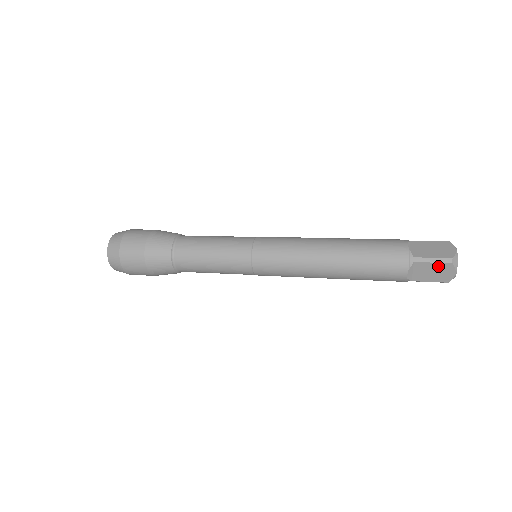
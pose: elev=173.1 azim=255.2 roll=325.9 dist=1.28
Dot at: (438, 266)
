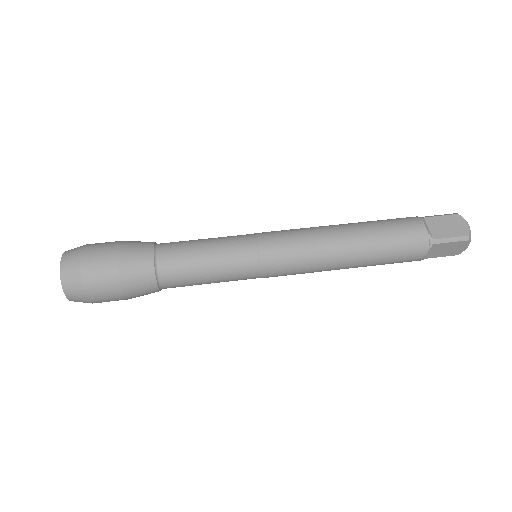
Dot at: occluded
